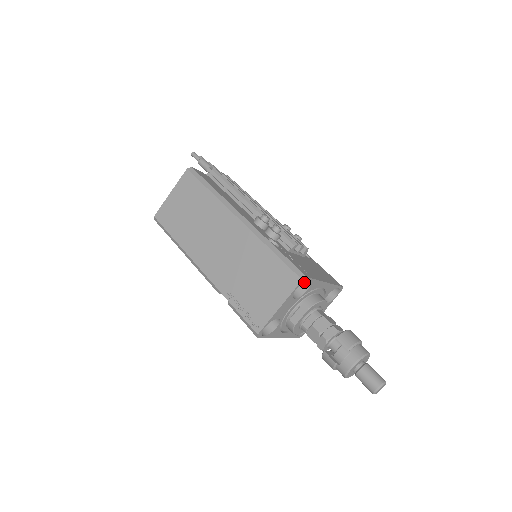
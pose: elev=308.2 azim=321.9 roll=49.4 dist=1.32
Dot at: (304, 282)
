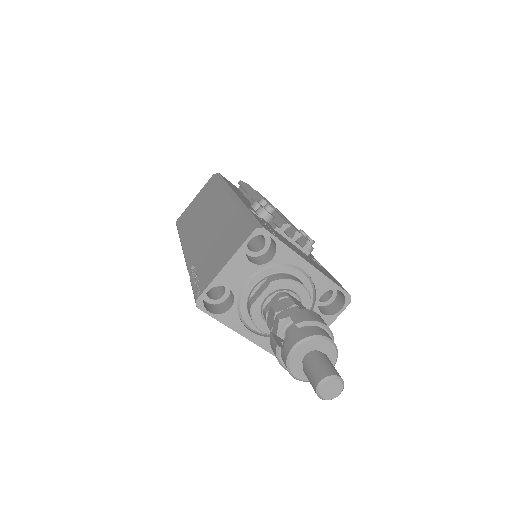
Dot at: (272, 250)
